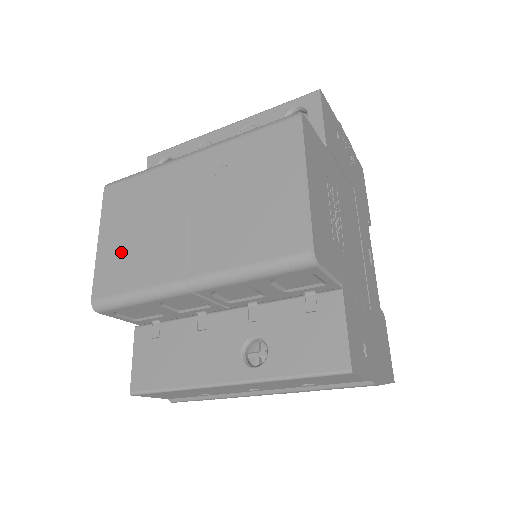
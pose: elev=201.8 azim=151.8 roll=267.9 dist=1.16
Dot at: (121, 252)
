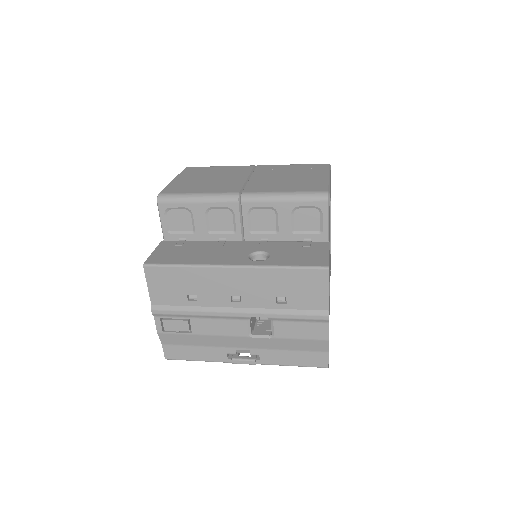
Dot at: (192, 183)
